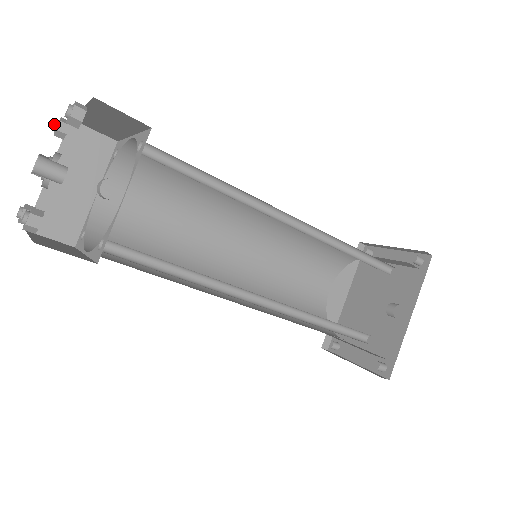
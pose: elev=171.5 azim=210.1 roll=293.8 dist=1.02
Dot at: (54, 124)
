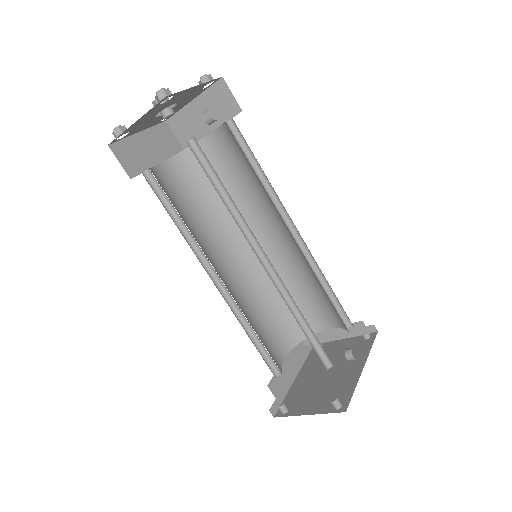
Dot at: occluded
